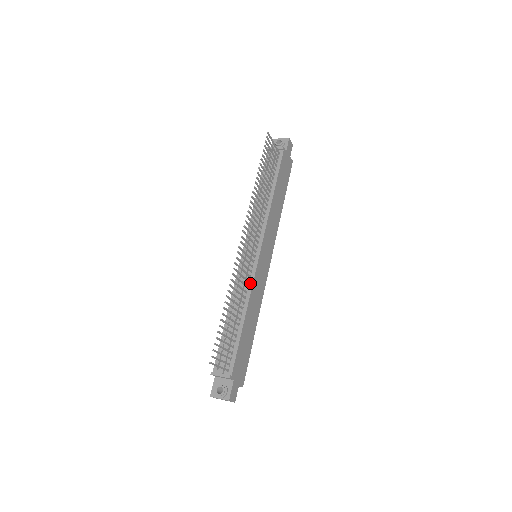
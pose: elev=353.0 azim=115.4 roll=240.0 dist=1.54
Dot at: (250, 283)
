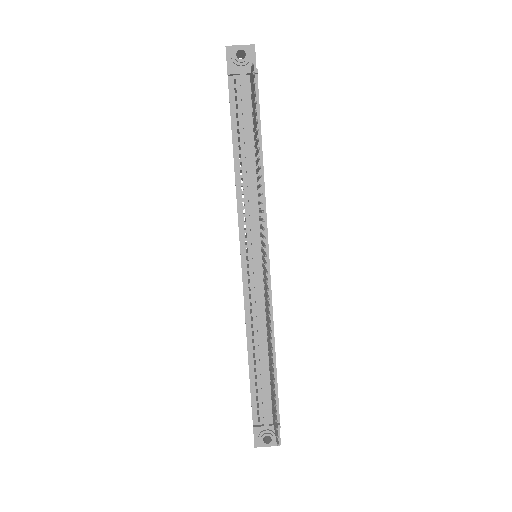
Dot at: occluded
